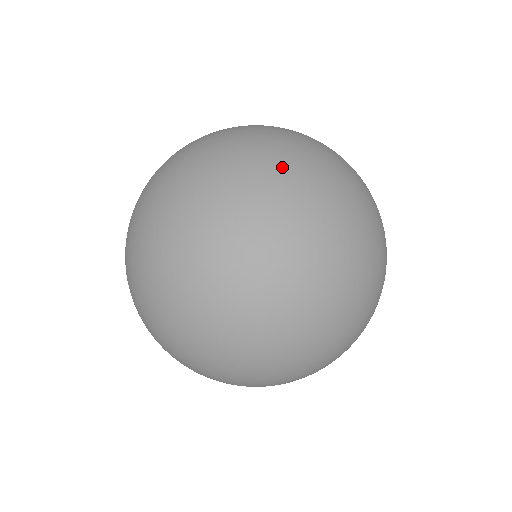
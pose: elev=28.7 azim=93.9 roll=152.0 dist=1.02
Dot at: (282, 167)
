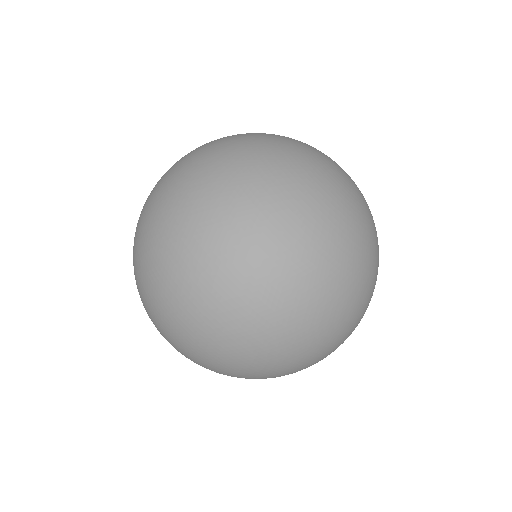
Dot at: occluded
